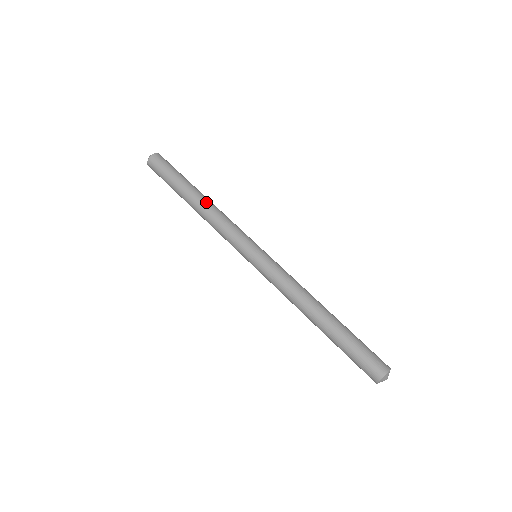
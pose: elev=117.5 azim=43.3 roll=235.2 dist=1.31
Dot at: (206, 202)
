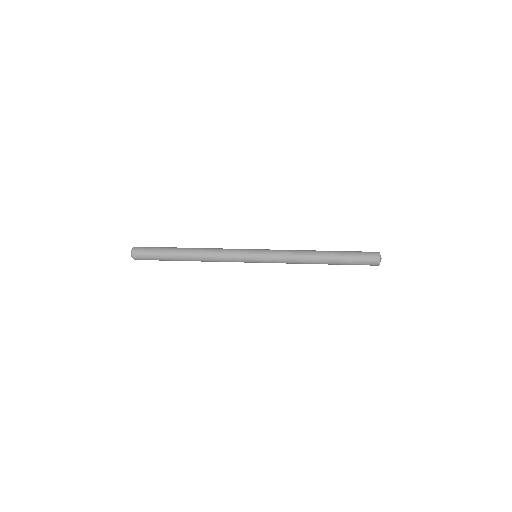
Dot at: occluded
